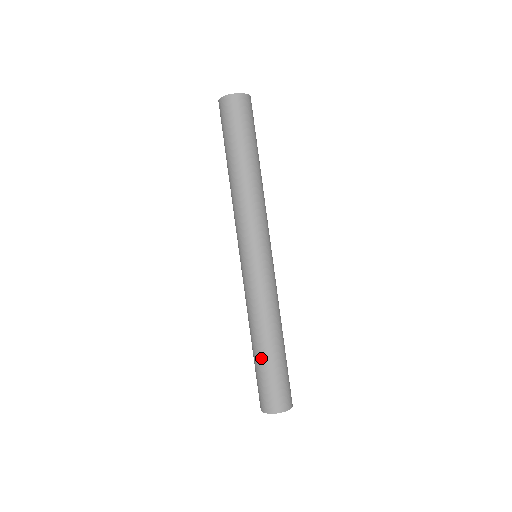
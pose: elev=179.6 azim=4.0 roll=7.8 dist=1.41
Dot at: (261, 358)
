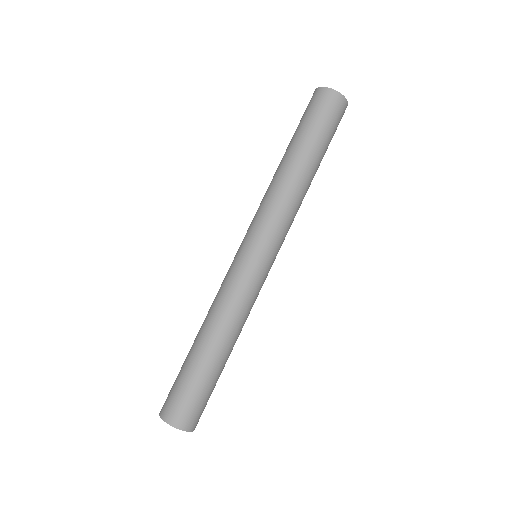
Dot at: (196, 360)
